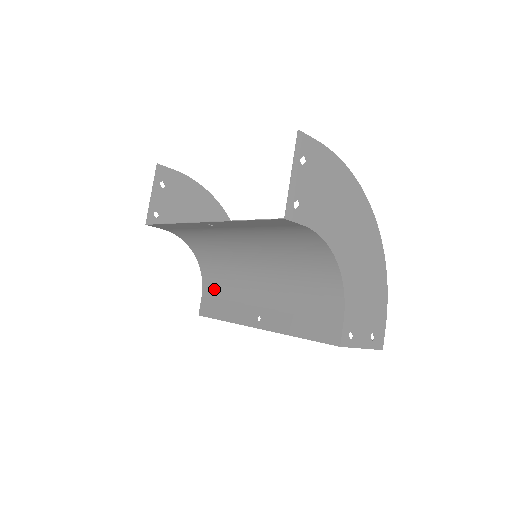
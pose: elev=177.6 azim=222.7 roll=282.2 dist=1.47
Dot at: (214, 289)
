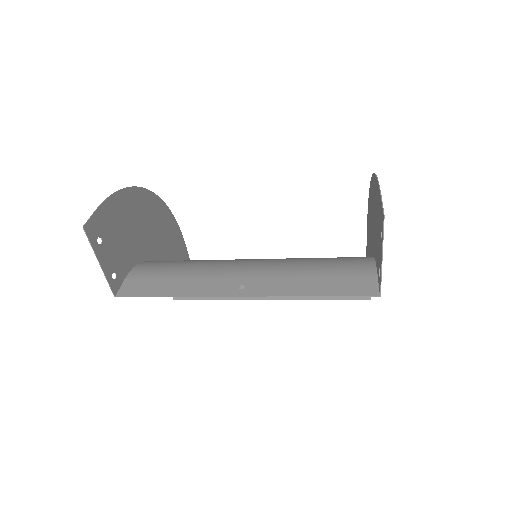
Dot at: occluded
